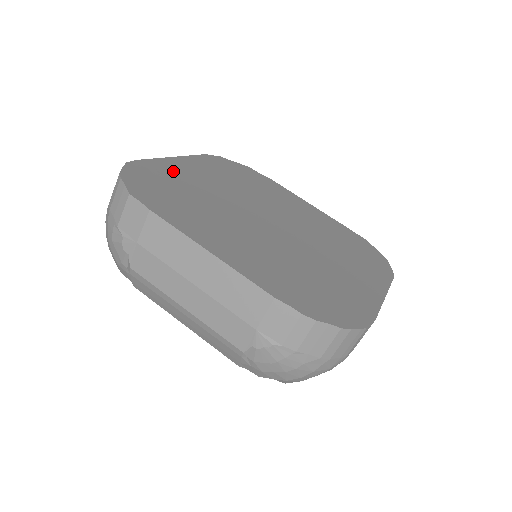
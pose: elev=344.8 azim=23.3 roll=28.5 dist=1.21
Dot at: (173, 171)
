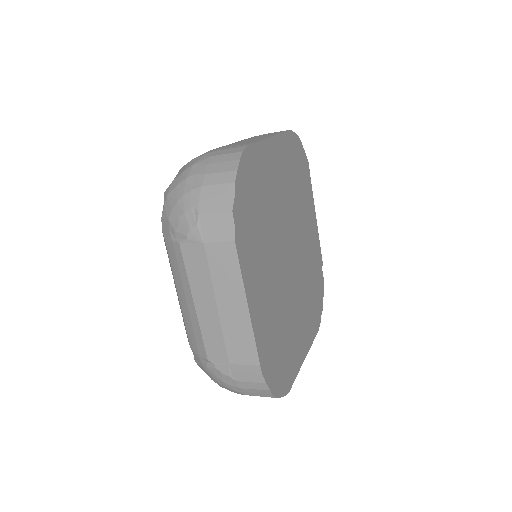
Dot at: (265, 165)
